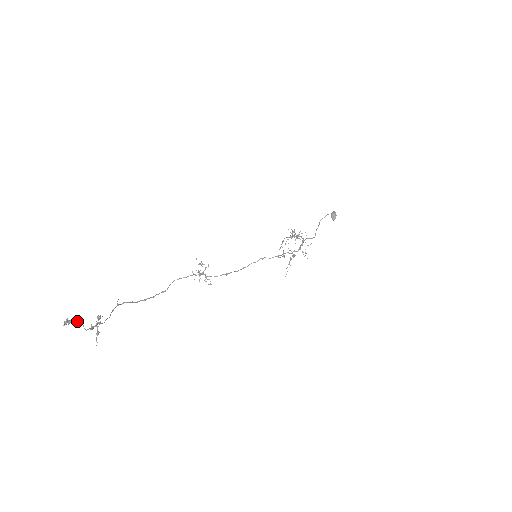
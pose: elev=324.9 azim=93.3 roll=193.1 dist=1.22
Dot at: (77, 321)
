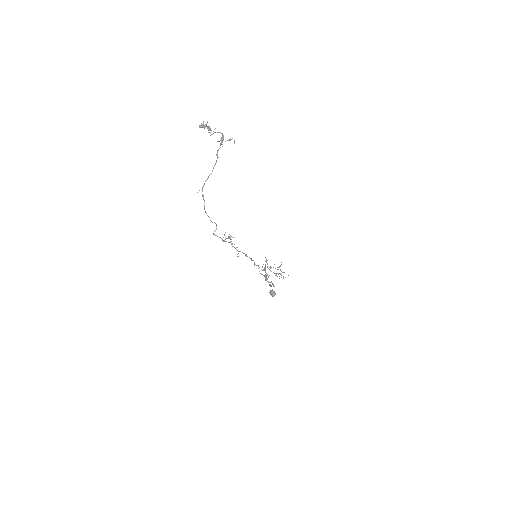
Dot at: (210, 129)
